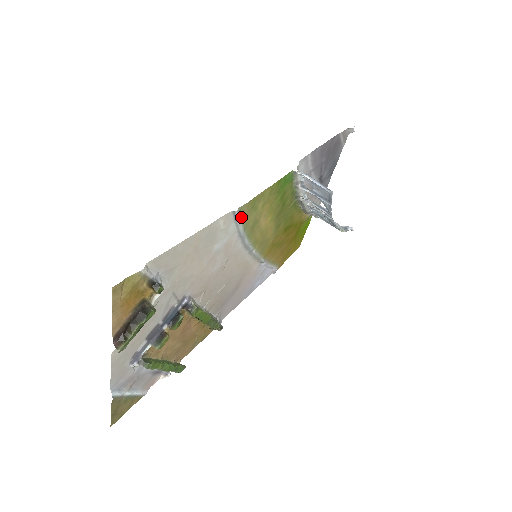
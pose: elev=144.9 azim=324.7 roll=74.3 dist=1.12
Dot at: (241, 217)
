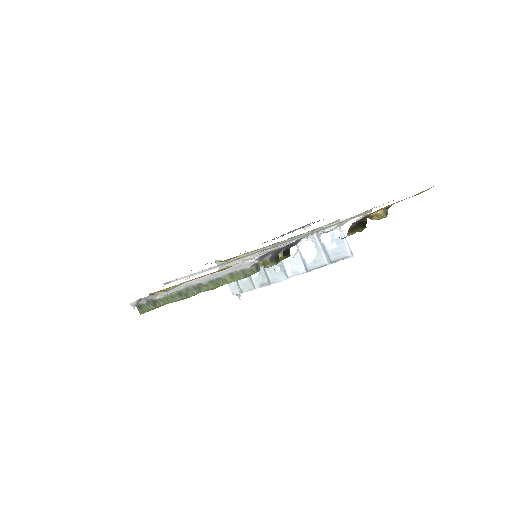
Dot at: (350, 218)
